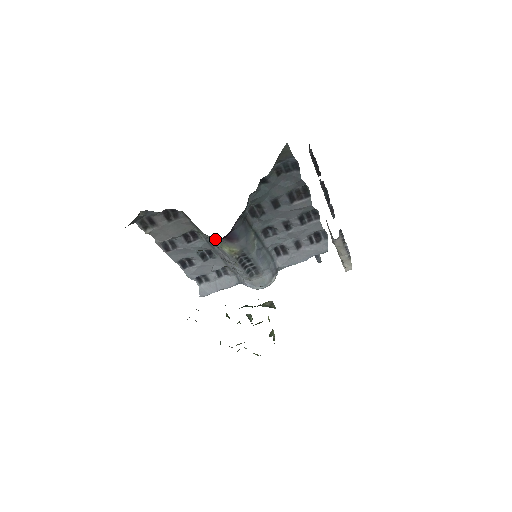
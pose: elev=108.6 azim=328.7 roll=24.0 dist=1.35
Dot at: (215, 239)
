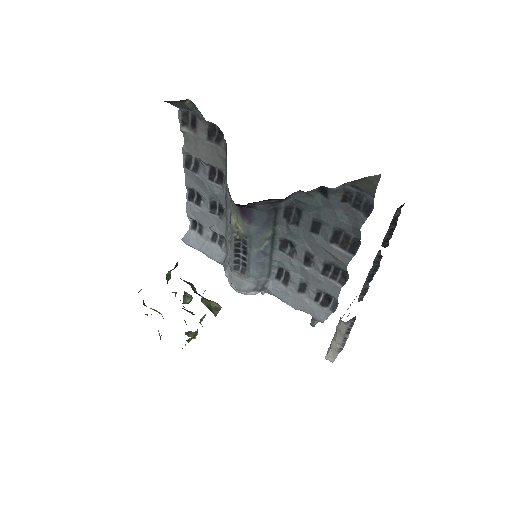
Dot at: occluded
